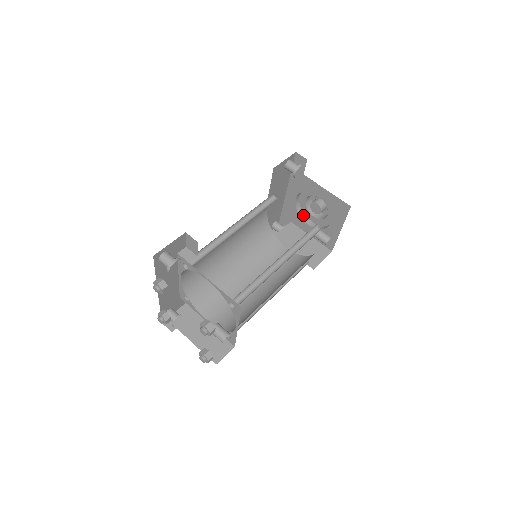
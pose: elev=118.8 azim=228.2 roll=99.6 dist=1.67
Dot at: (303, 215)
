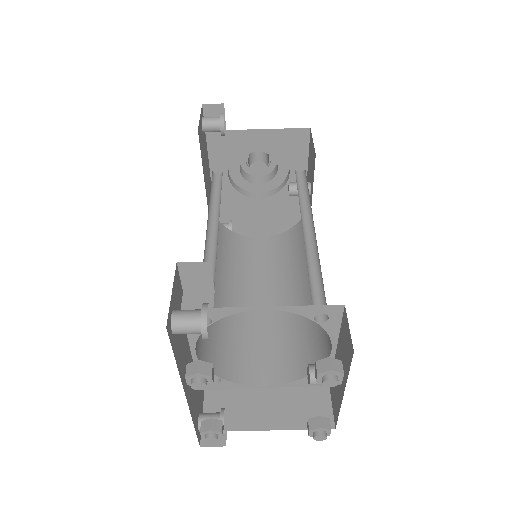
Dot at: (244, 192)
